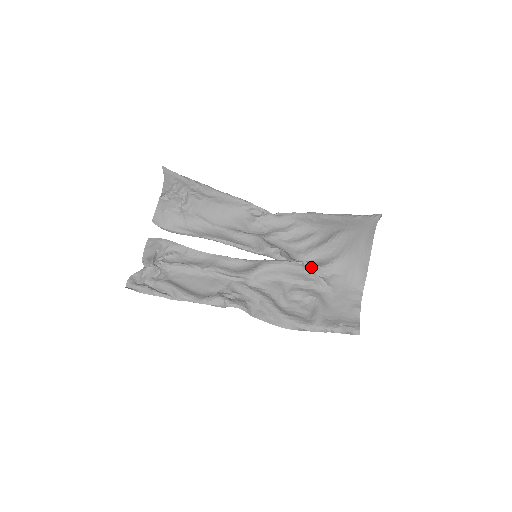
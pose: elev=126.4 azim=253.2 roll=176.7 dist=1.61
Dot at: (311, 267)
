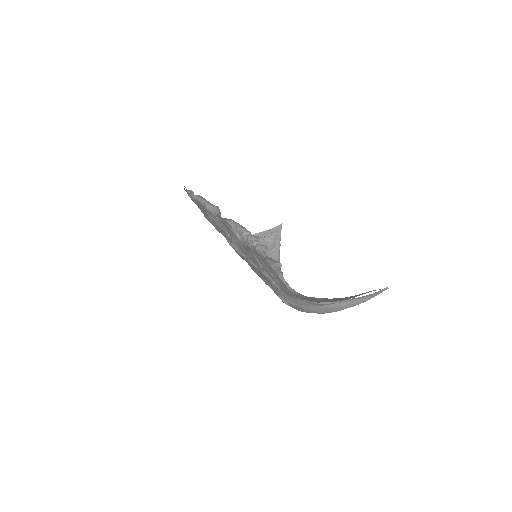
Dot at: (282, 273)
